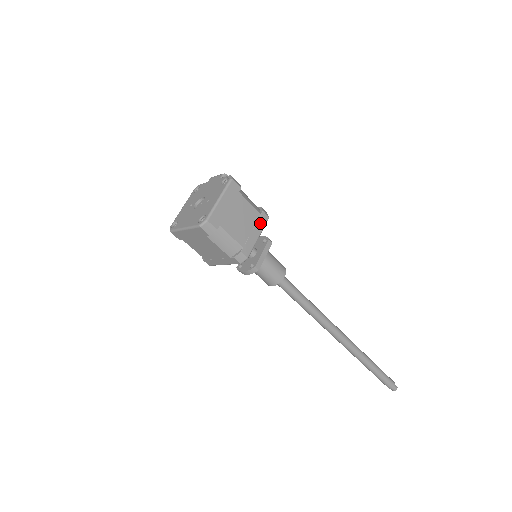
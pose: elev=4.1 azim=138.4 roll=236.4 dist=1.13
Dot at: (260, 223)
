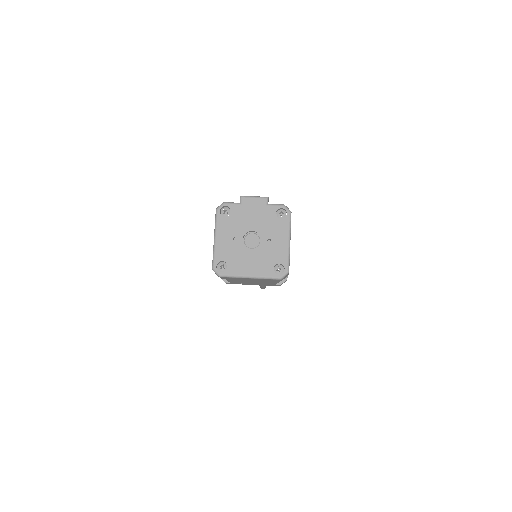
Dot at: occluded
